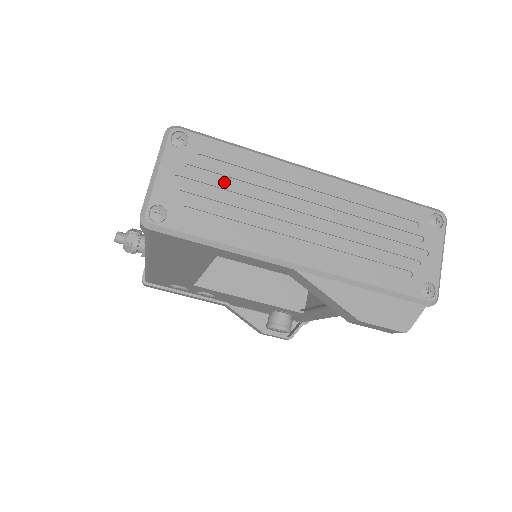
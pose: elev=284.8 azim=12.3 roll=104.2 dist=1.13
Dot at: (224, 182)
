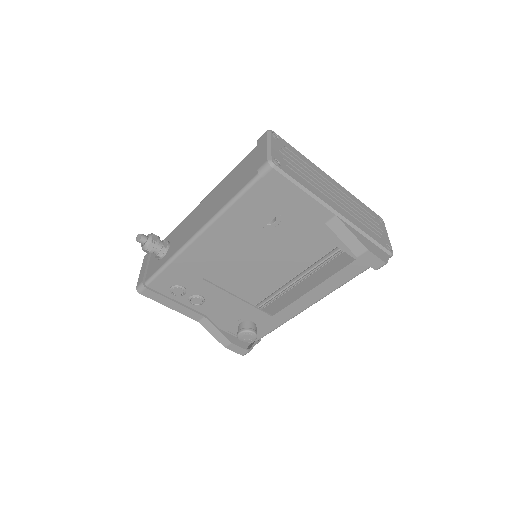
Dot at: (298, 163)
